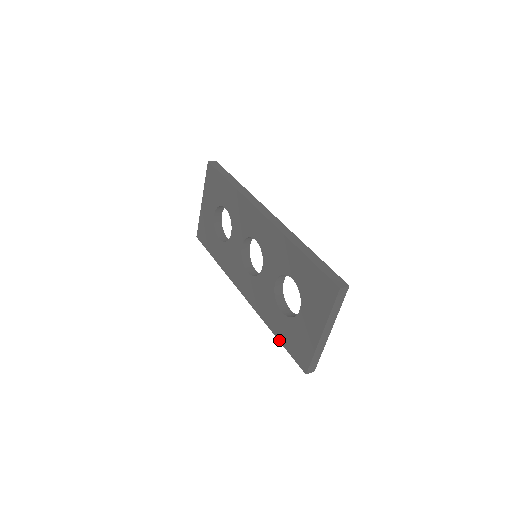
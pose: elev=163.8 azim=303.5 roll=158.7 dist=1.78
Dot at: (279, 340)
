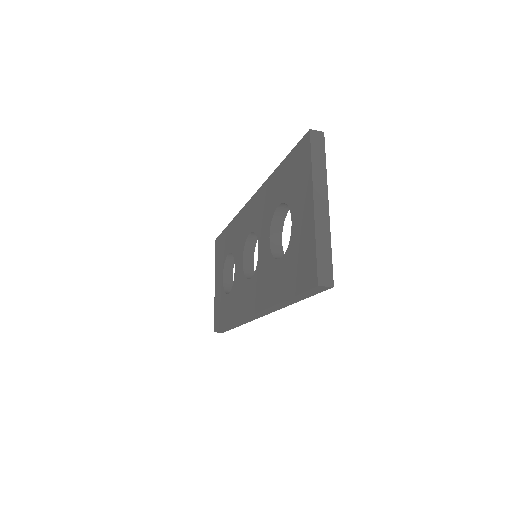
Dot at: (286, 298)
